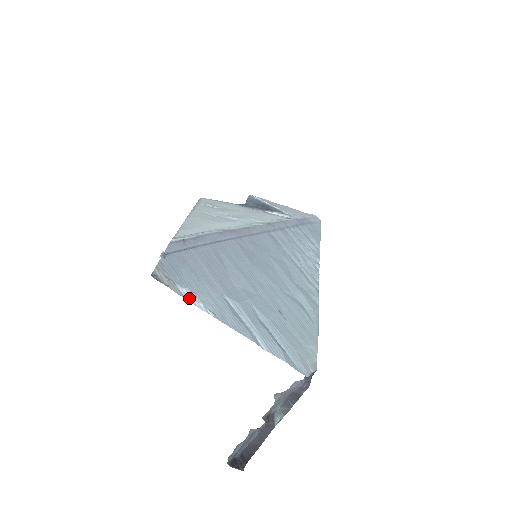
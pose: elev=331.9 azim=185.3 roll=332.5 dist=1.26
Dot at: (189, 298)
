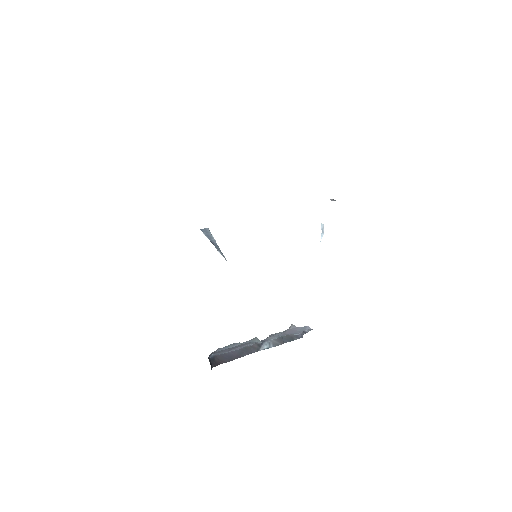
Dot at: (322, 229)
